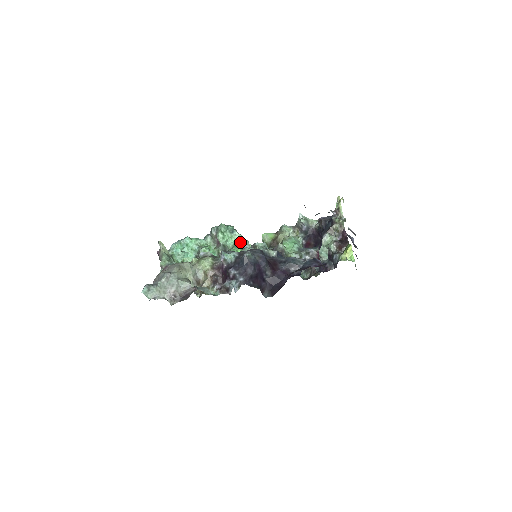
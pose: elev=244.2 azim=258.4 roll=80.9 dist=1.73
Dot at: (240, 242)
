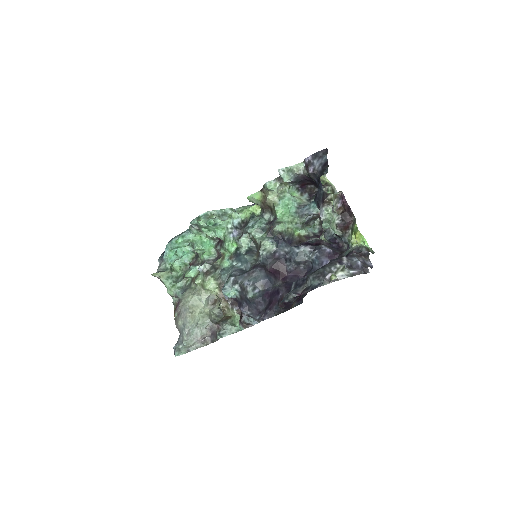
Dot at: (229, 228)
